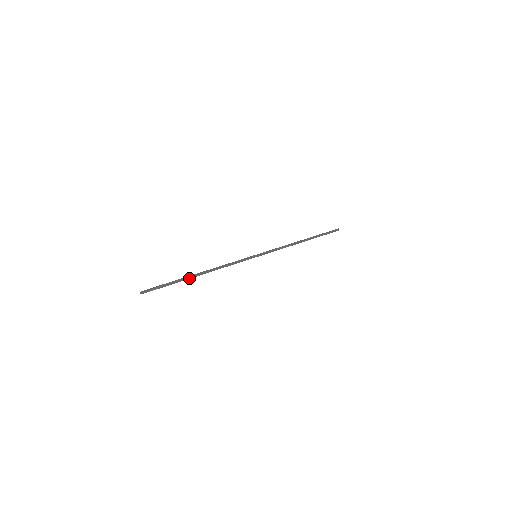
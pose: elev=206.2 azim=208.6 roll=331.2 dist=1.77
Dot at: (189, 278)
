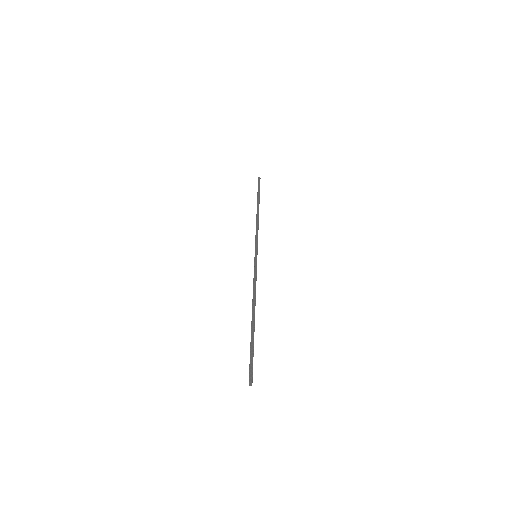
Dot at: (254, 328)
